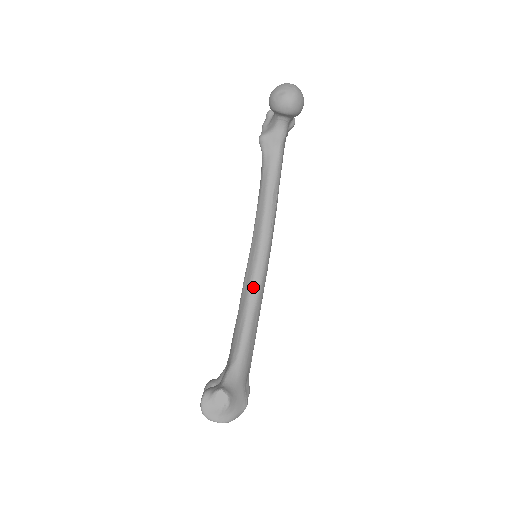
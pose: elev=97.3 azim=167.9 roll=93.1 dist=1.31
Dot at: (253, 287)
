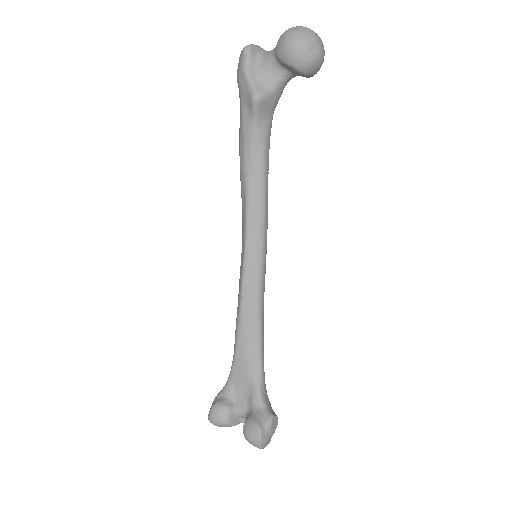
Dot at: (262, 294)
